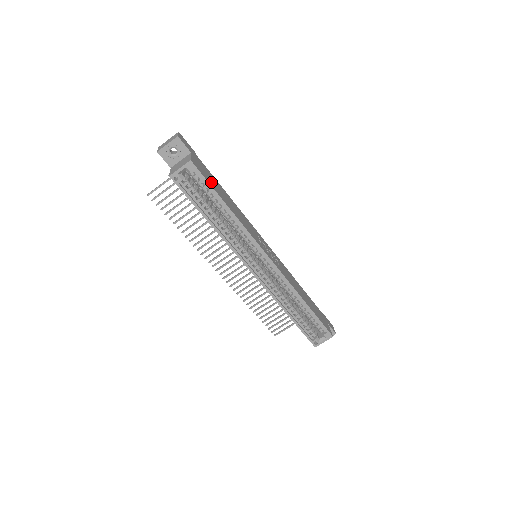
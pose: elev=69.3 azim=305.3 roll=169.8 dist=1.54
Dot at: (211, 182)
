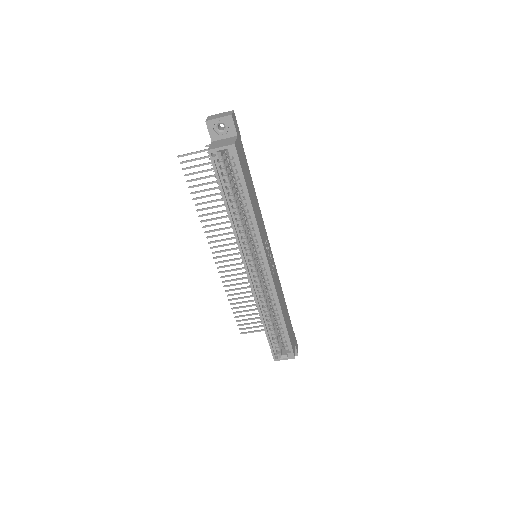
Dot at: (245, 172)
